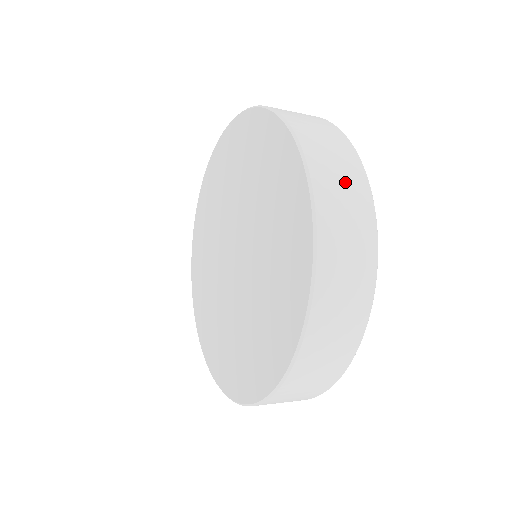
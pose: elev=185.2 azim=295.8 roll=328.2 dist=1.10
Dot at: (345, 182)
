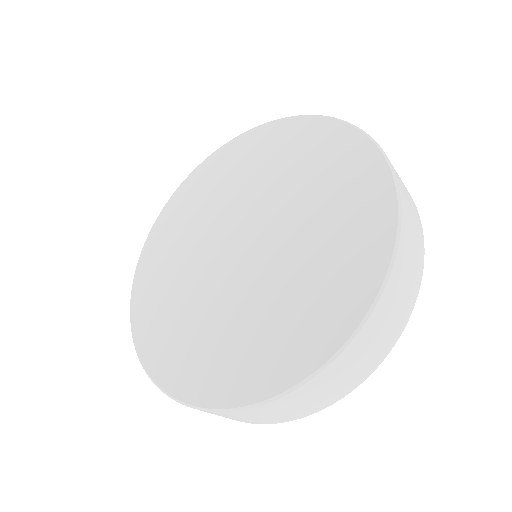
Dot at: (394, 318)
